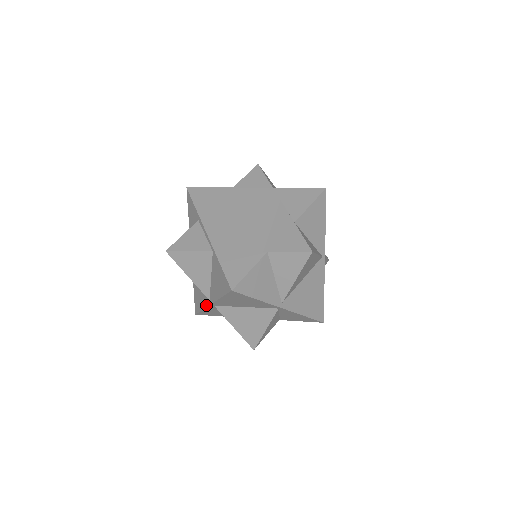
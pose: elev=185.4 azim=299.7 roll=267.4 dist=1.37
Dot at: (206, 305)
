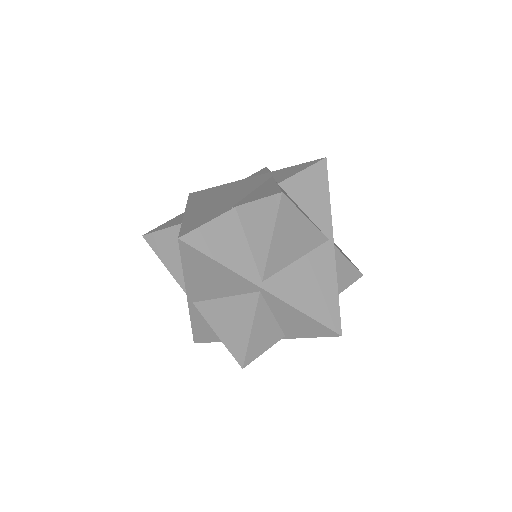
Dot at: occluded
